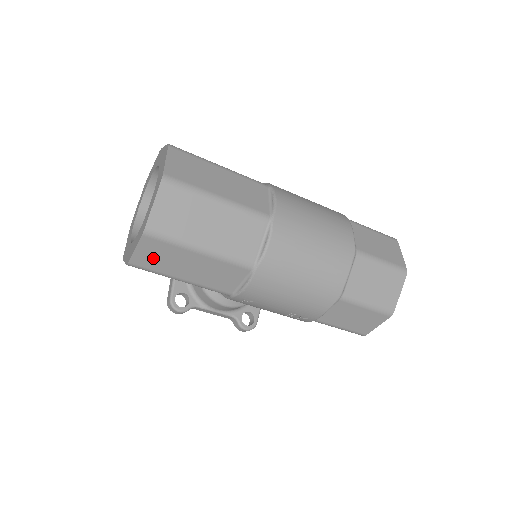
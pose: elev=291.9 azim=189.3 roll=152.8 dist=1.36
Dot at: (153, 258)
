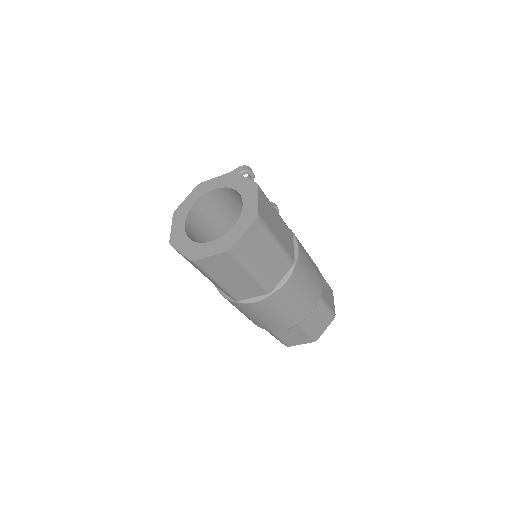
Dot at: occluded
